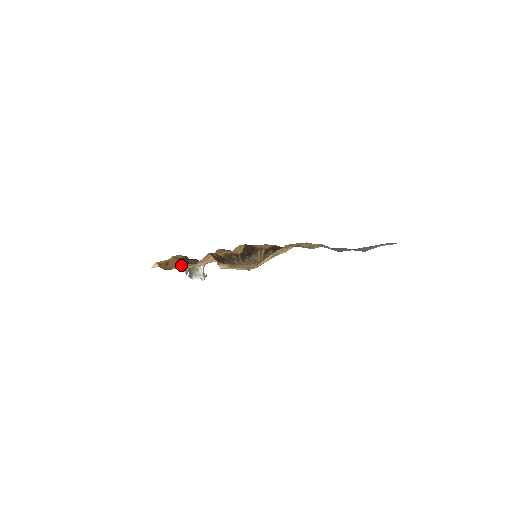
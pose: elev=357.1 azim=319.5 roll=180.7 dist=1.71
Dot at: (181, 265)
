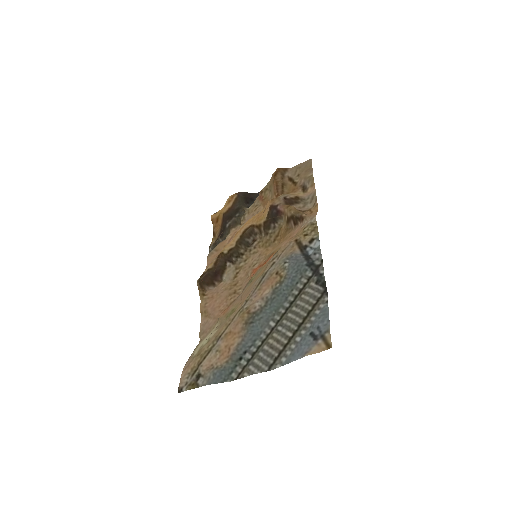
Dot at: (209, 249)
